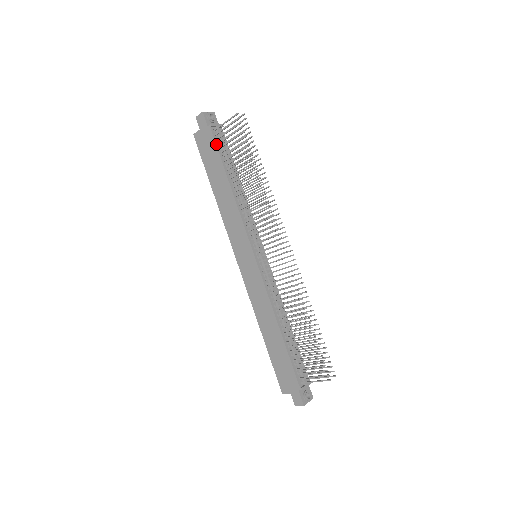
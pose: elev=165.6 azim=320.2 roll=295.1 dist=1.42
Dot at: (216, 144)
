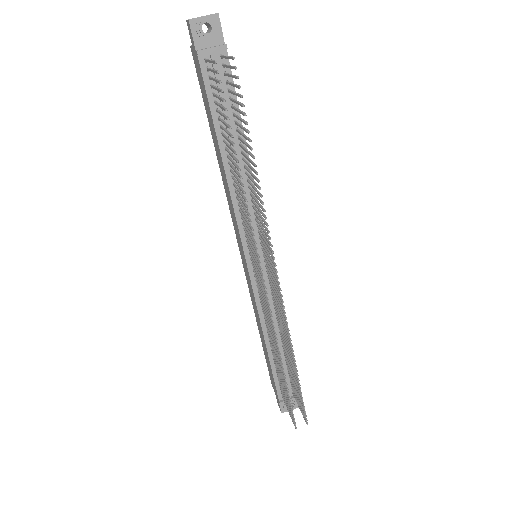
Dot at: (206, 88)
